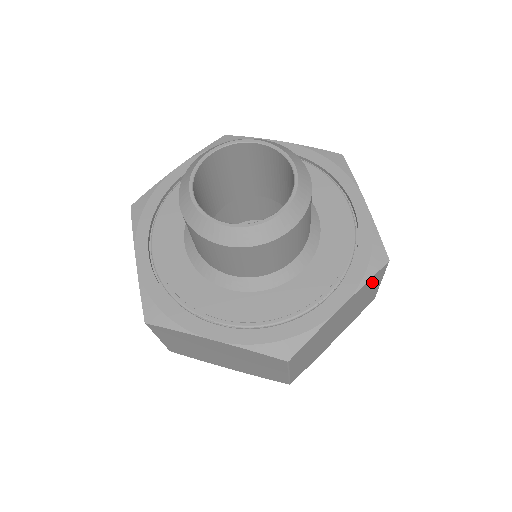
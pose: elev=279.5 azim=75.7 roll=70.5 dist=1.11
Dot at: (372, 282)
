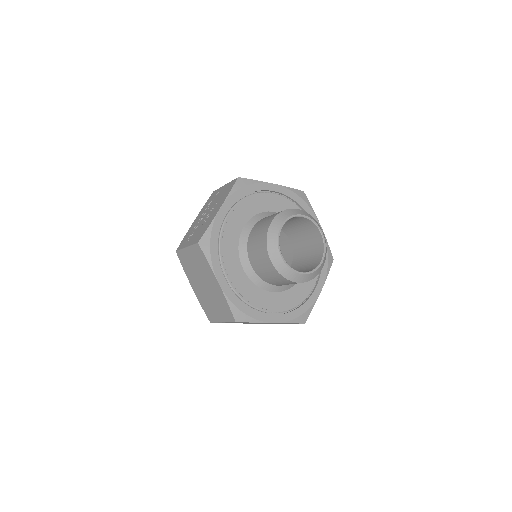
Dot at: (290, 323)
